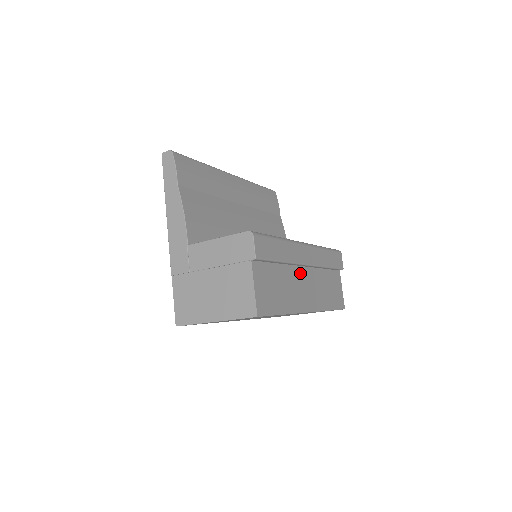
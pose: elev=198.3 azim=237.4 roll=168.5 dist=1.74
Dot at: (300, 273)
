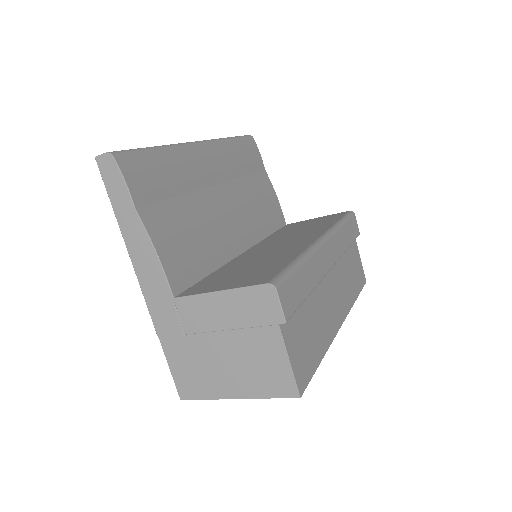
Dot at: (325, 282)
